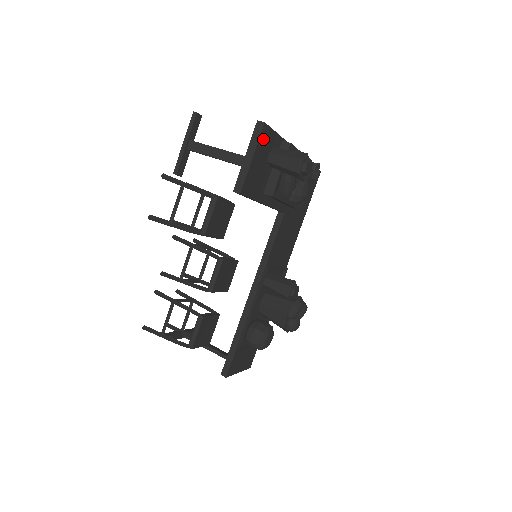
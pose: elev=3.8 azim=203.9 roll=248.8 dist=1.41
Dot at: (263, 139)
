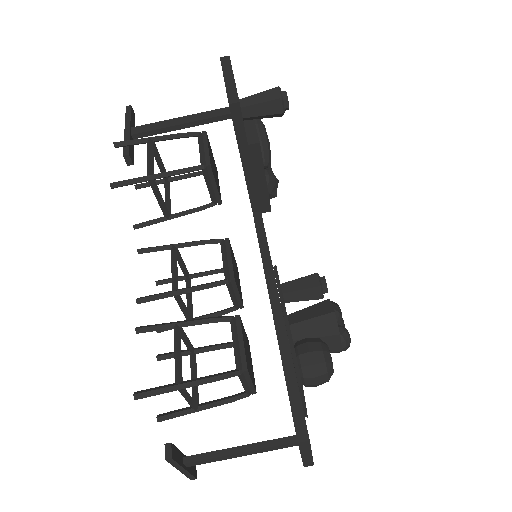
Dot at: occluded
